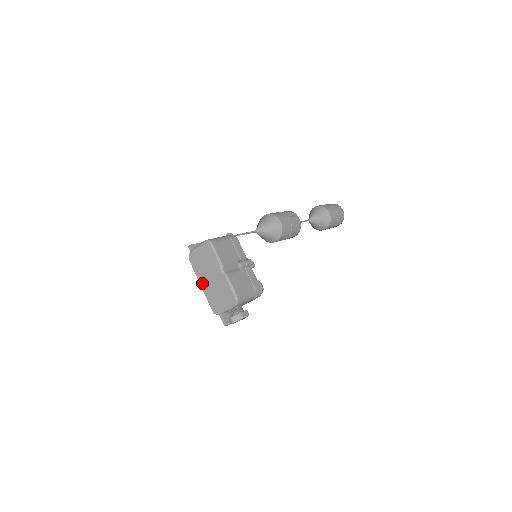
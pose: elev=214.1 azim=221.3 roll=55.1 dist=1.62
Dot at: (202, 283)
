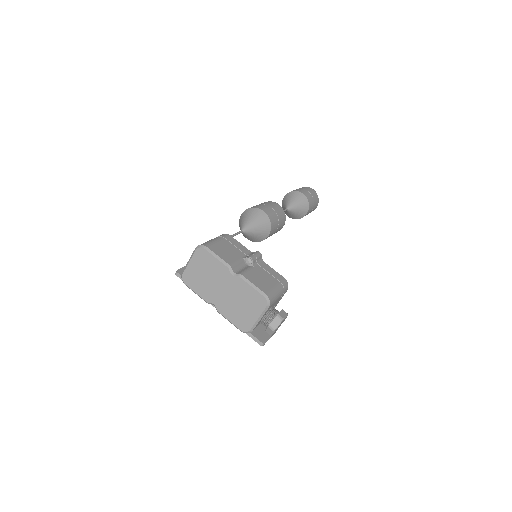
Dot at: (213, 303)
